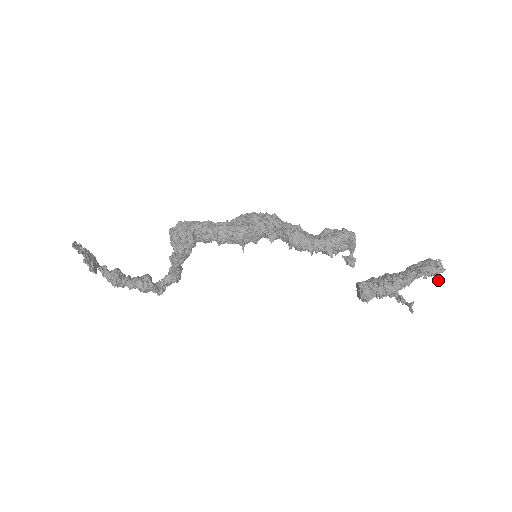
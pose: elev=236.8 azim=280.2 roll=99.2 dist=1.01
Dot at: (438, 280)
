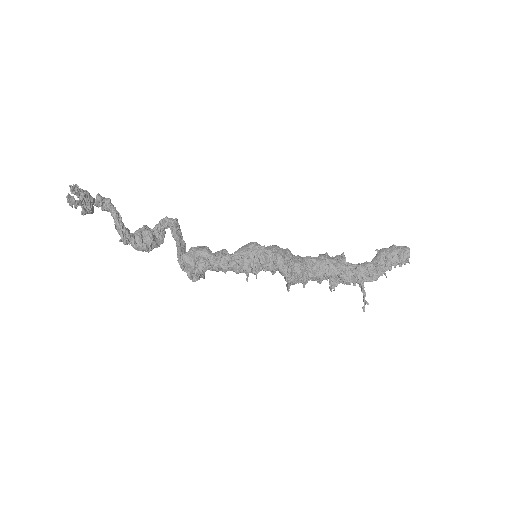
Dot at: occluded
